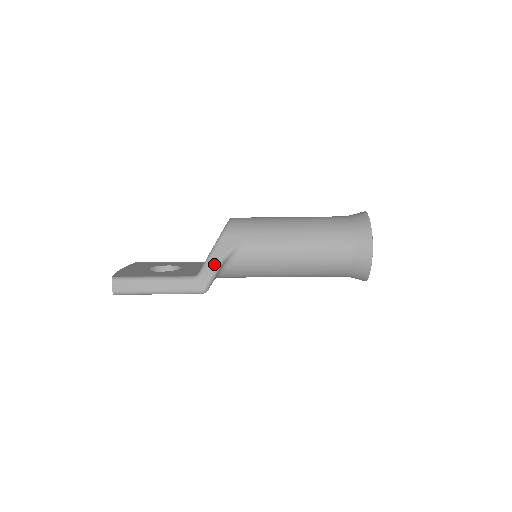
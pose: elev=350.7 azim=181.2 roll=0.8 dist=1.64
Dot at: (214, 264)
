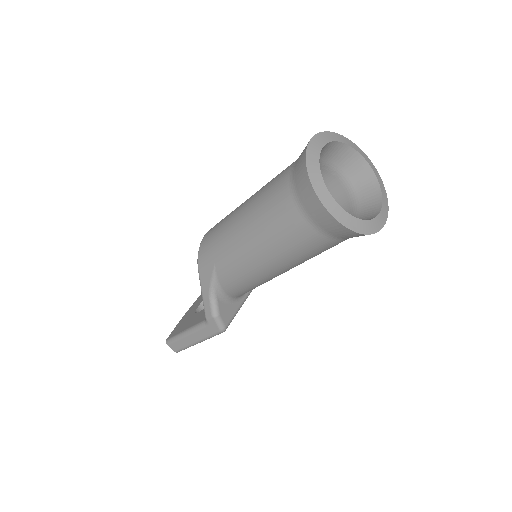
Dot at: (208, 304)
